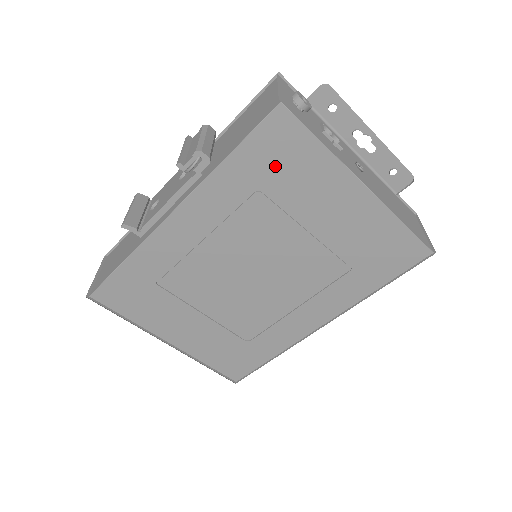
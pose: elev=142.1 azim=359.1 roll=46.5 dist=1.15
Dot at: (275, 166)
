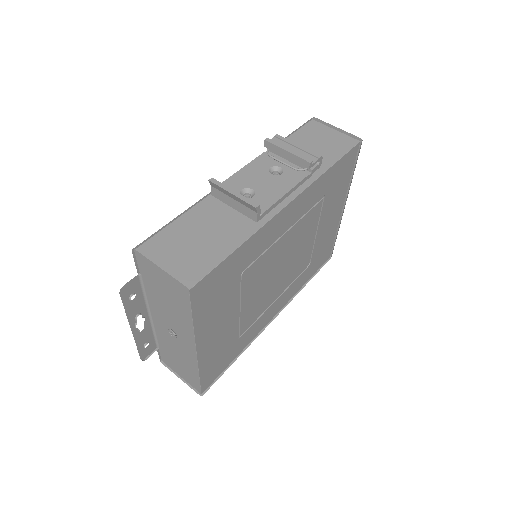
Dot at: (336, 182)
